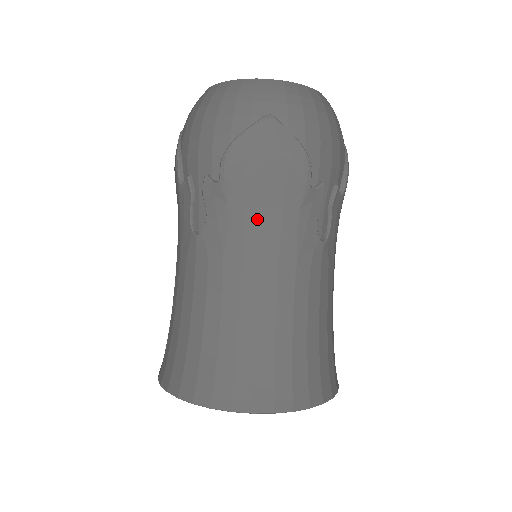
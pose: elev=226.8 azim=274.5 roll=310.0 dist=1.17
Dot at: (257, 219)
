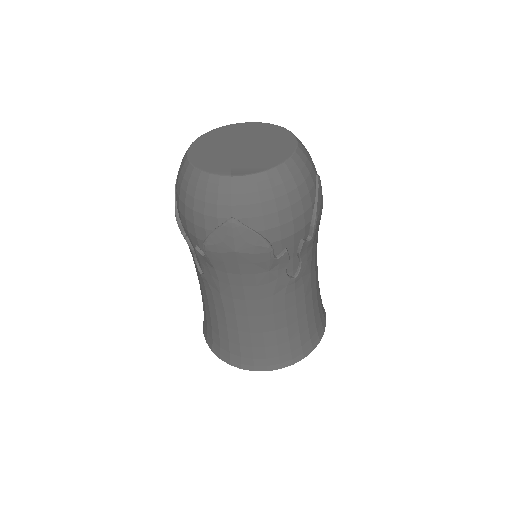
Dot at: (237, 280)
